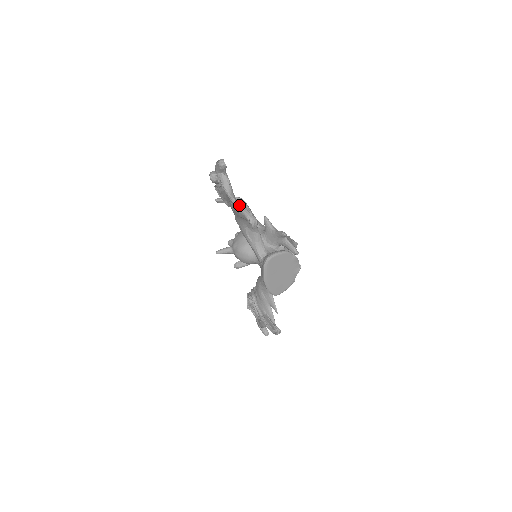
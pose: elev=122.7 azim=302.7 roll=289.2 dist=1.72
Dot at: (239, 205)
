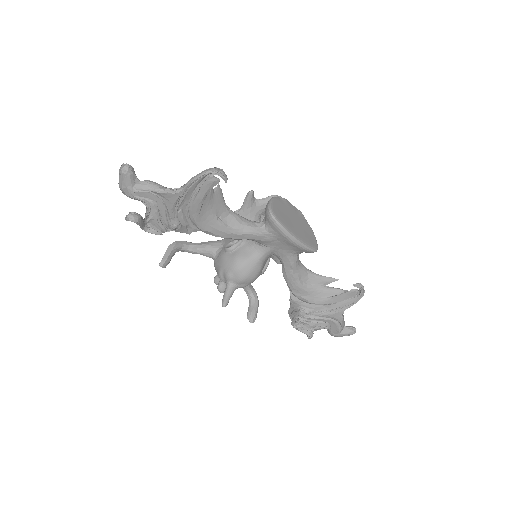
Dot at: (187, 182)
